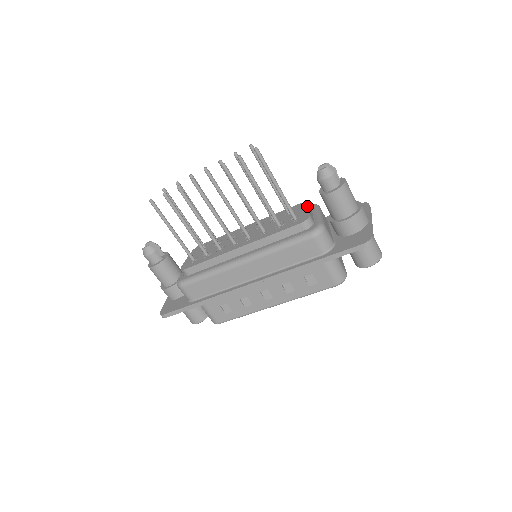
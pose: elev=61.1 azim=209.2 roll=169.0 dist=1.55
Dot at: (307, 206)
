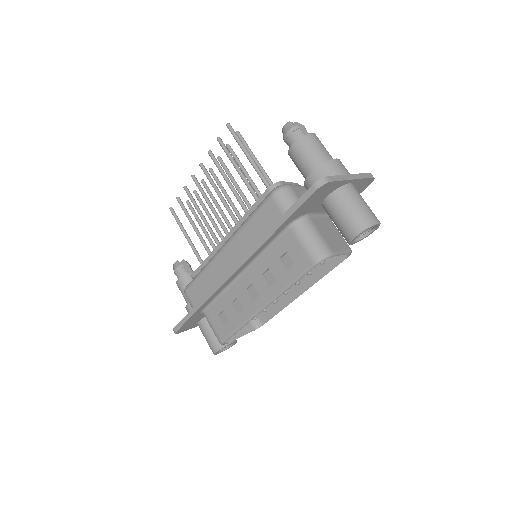
Dot at: (292, 183)
